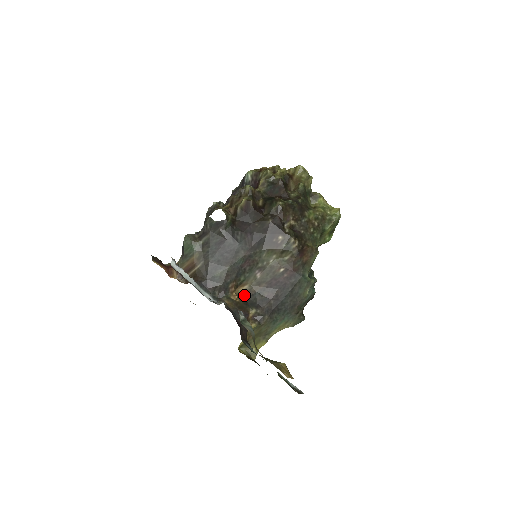
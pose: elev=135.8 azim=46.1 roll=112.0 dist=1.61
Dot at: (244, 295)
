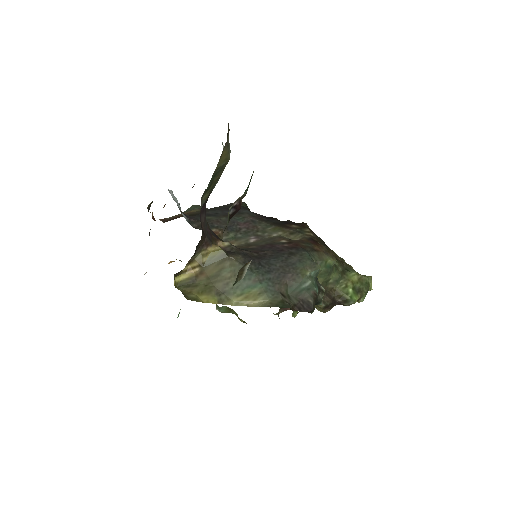
Dot at: occluded
